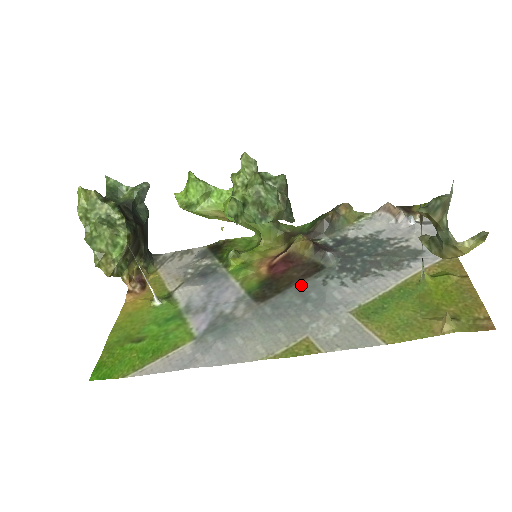
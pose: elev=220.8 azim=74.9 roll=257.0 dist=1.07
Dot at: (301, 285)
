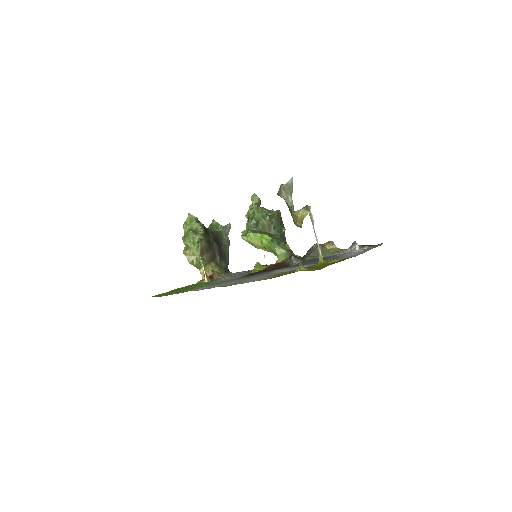
Dot at: (269, 271)
